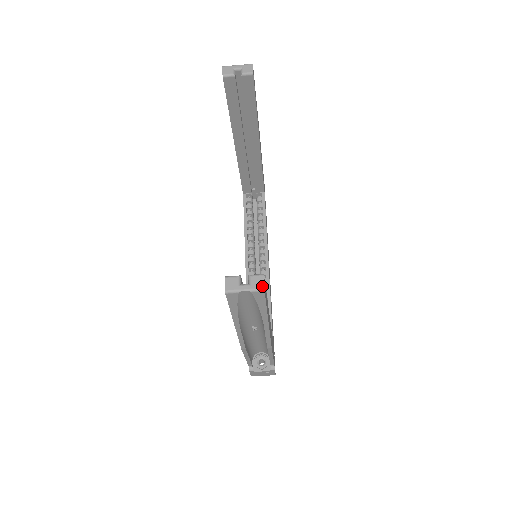
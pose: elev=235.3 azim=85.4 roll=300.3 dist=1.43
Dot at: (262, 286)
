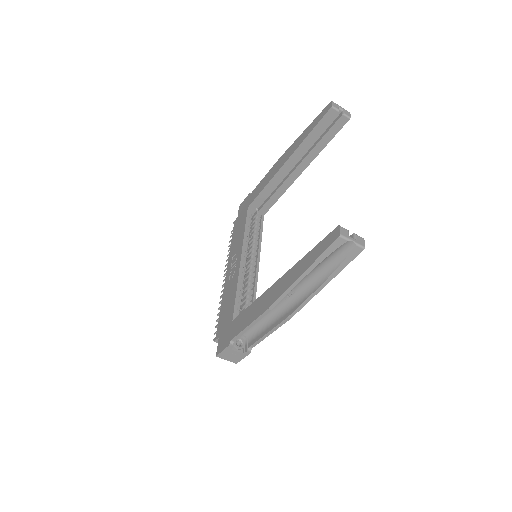
Dot at: (364, 245)
